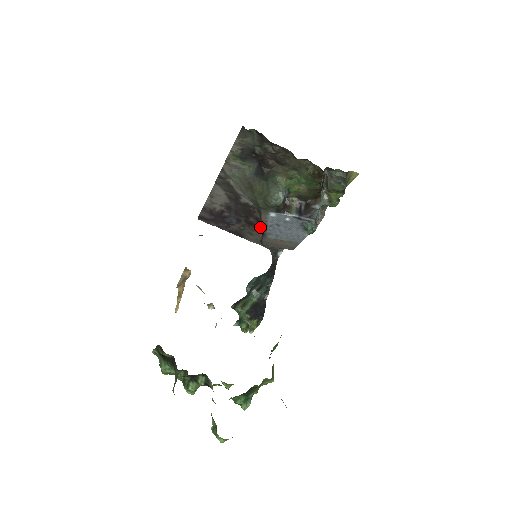
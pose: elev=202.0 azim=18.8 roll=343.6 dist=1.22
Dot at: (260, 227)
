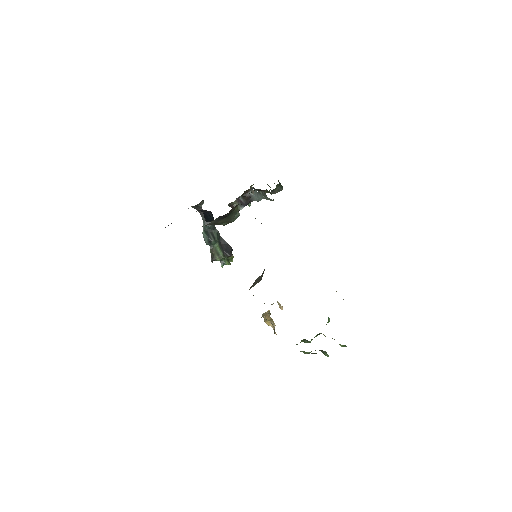
Dot at: occluded
